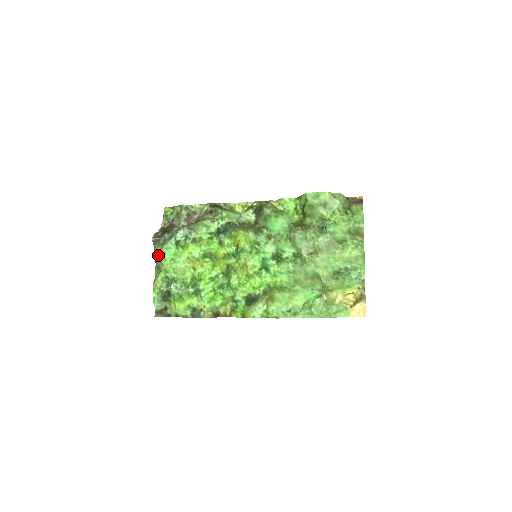
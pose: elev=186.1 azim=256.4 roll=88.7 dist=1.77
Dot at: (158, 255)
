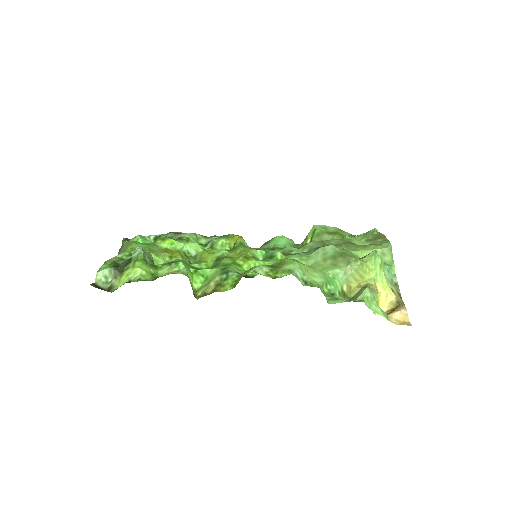
Dot at: (127, 243)
